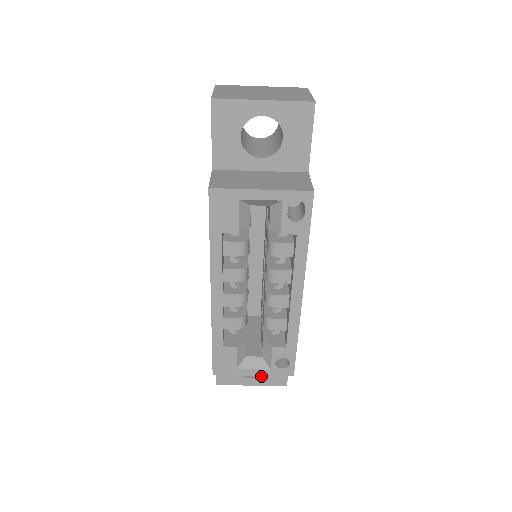
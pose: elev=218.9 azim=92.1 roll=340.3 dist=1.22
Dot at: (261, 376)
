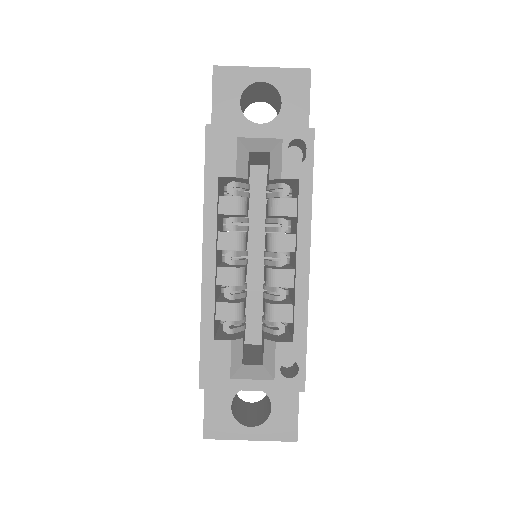
Dot at: (263, 423)
